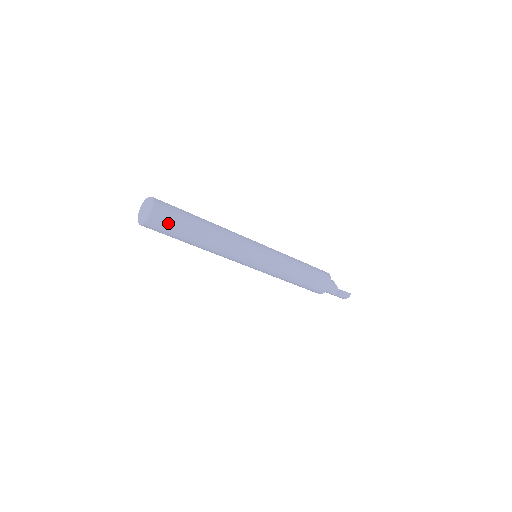
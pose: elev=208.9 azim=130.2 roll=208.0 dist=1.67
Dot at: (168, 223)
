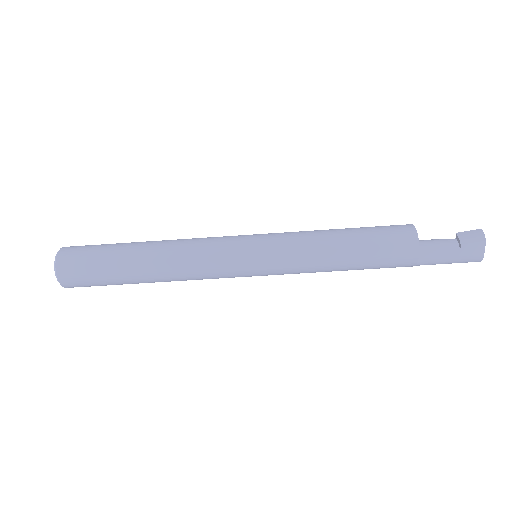
Dot at: (86, 250)
